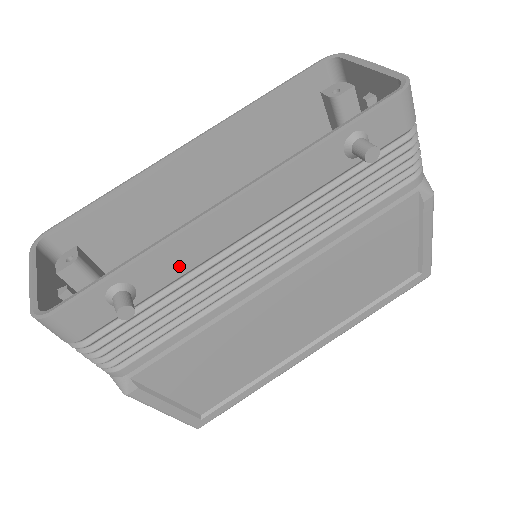
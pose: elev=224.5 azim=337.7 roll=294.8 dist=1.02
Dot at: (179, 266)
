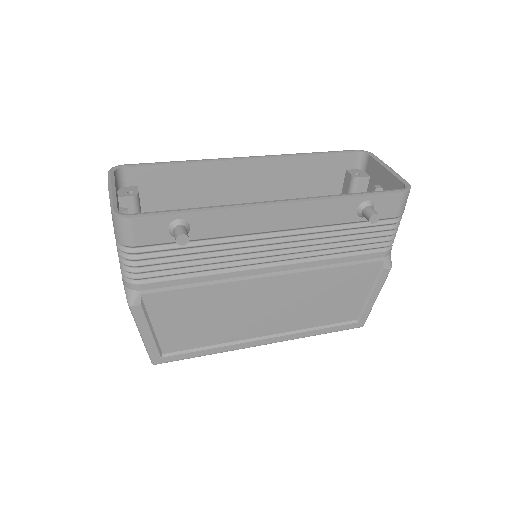
Dot at: (224, 229)
